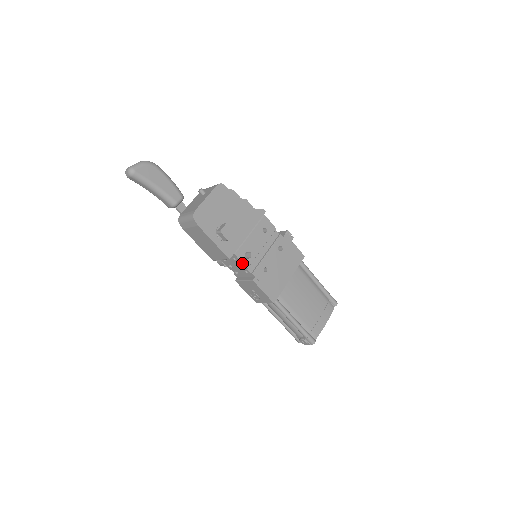
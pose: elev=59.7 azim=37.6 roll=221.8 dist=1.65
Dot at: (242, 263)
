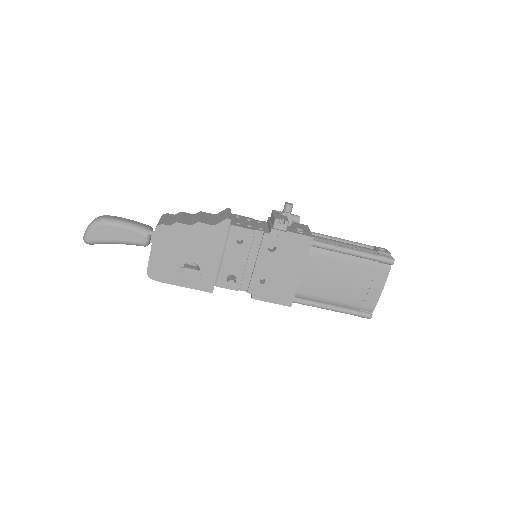
Dot at: occluded
